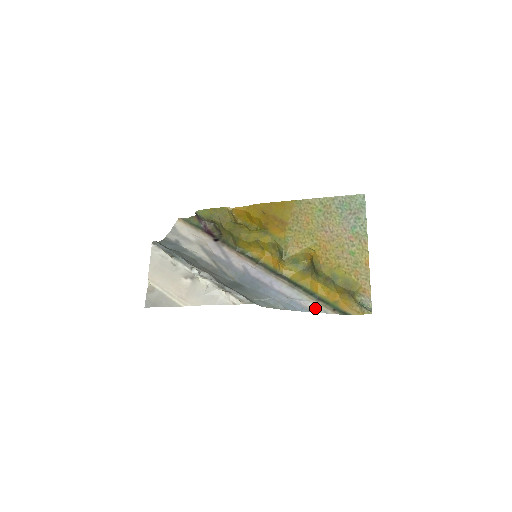
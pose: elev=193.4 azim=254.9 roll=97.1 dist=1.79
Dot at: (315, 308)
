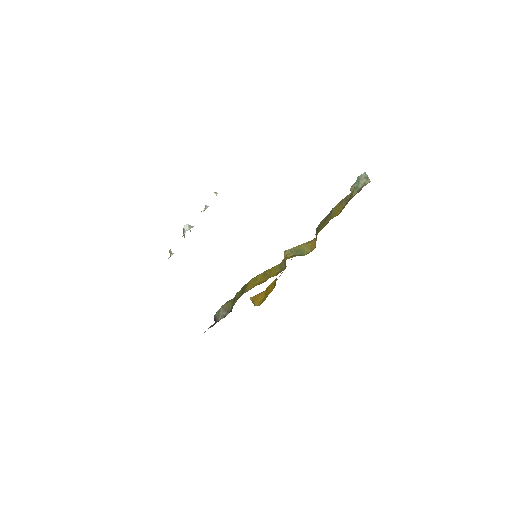
Dot at: occluded
